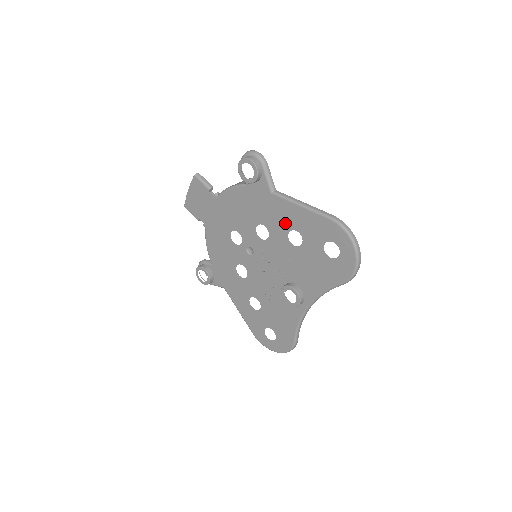
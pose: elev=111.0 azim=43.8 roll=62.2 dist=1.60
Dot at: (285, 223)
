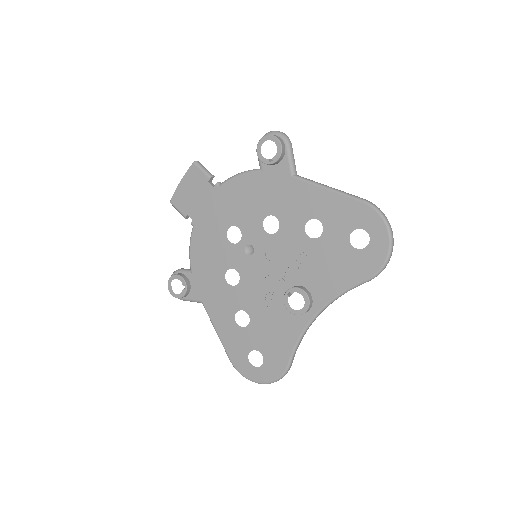
Dot at: (304, 211)
